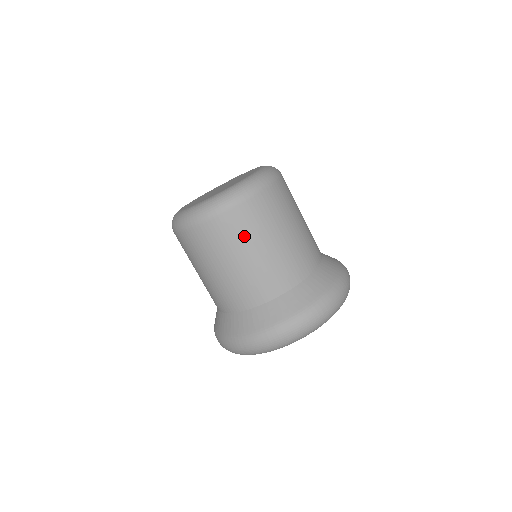
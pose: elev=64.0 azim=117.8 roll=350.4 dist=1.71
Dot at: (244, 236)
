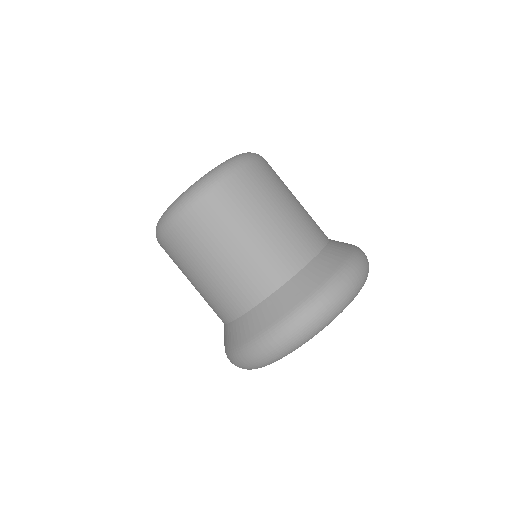
Dot at: (249, 206)
